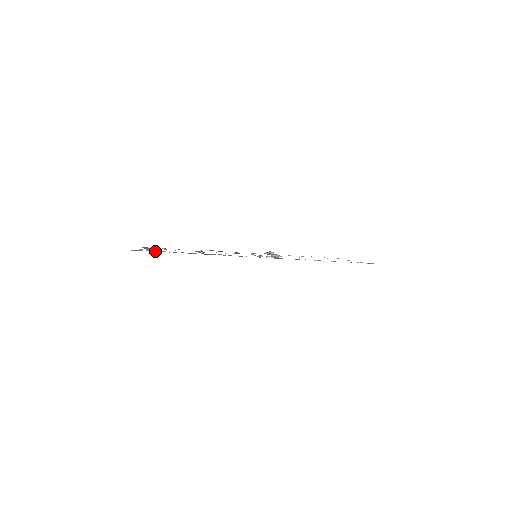
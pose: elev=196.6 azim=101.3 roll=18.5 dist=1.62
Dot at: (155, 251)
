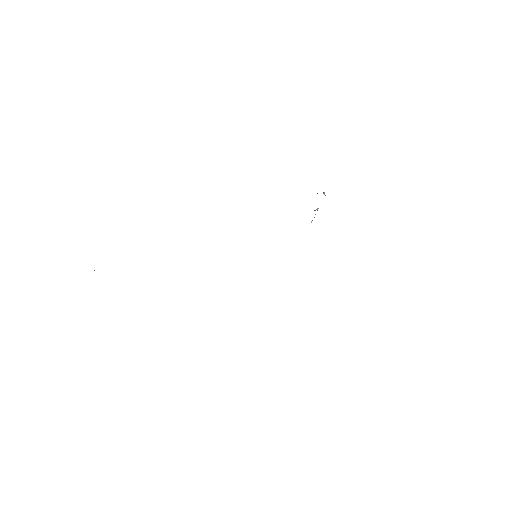
Dot at: occluded
